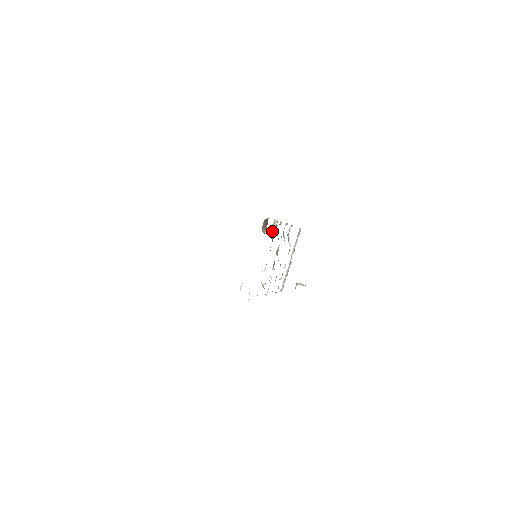
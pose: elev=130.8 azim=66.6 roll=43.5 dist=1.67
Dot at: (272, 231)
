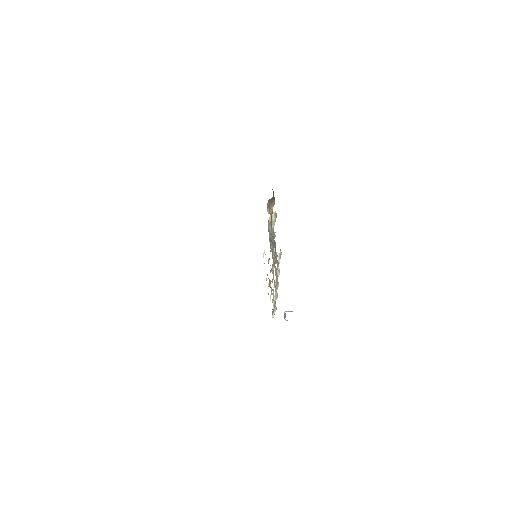
Dot at: occluded
